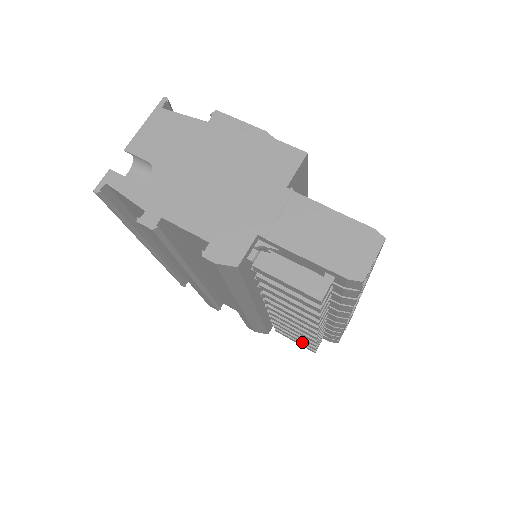
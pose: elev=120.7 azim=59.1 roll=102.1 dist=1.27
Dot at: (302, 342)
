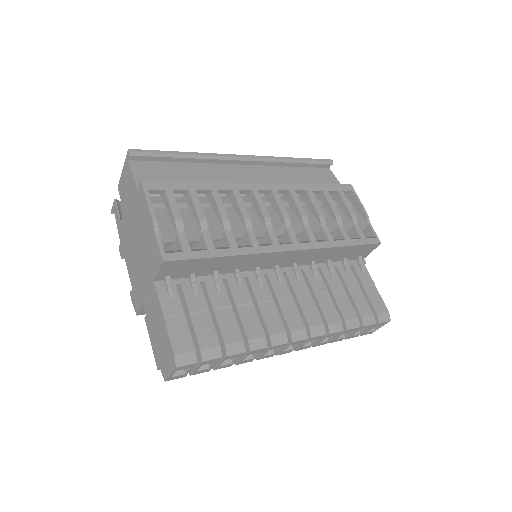
Dot at: occluded
